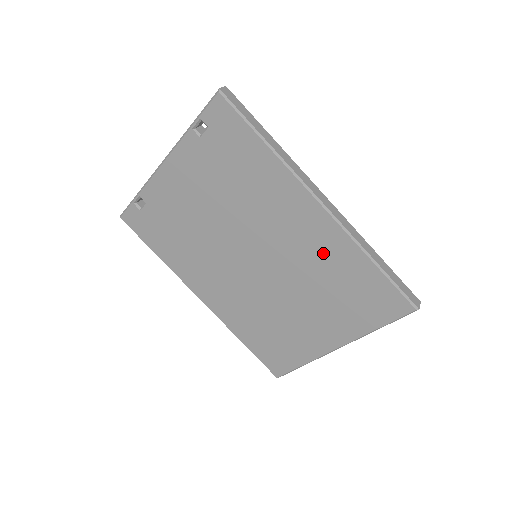
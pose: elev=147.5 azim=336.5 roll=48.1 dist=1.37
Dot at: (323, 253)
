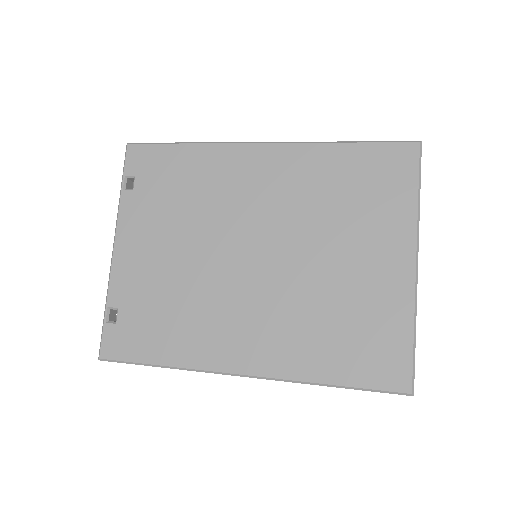
Dot at: (302, 179)
